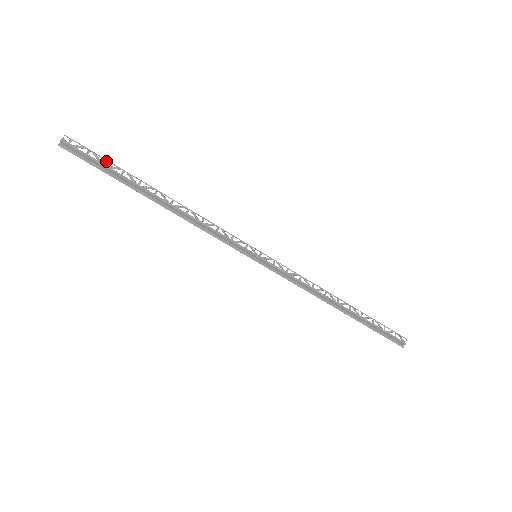
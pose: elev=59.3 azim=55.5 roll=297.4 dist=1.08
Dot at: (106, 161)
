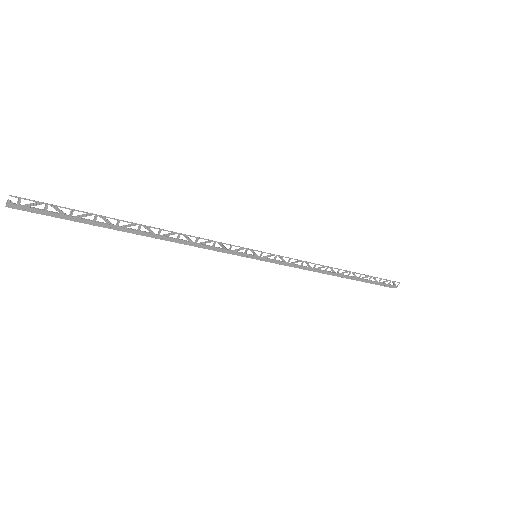
Dot at: (71, 211)
